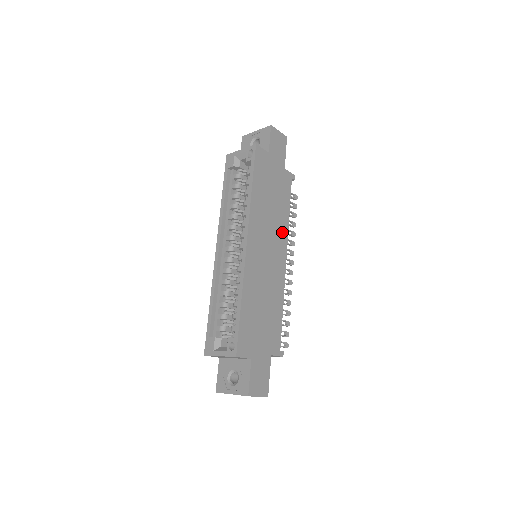
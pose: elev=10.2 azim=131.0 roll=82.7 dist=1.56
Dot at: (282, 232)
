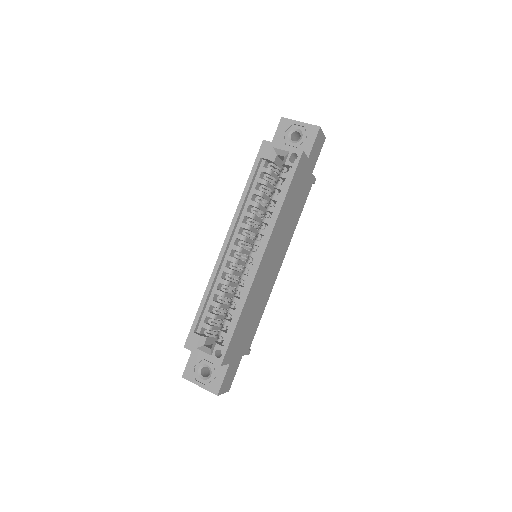
Dot at: (288, 239)
